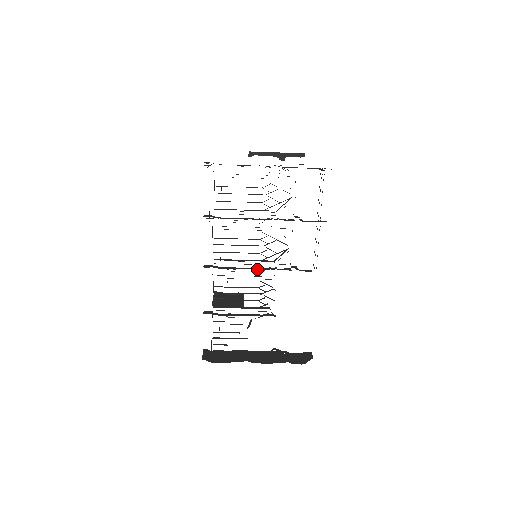
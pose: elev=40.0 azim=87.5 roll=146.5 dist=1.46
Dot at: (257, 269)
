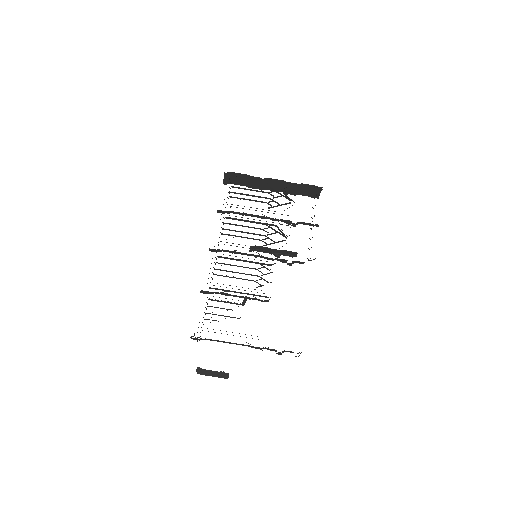
Dot at: occluded
